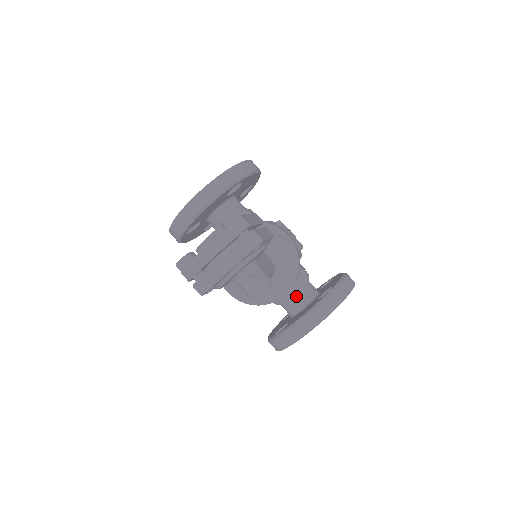
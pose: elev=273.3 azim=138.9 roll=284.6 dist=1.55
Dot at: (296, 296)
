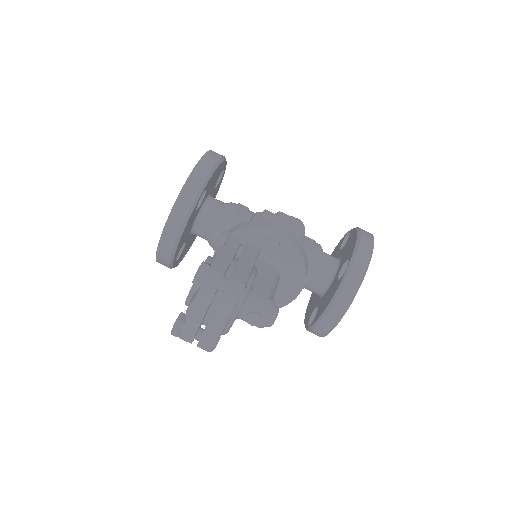
Dot at: (315, 279)
